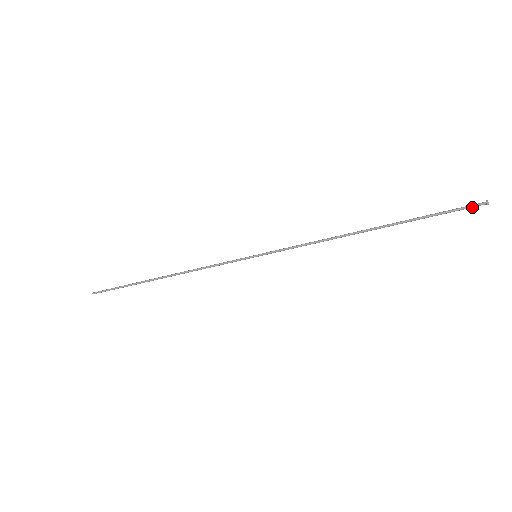
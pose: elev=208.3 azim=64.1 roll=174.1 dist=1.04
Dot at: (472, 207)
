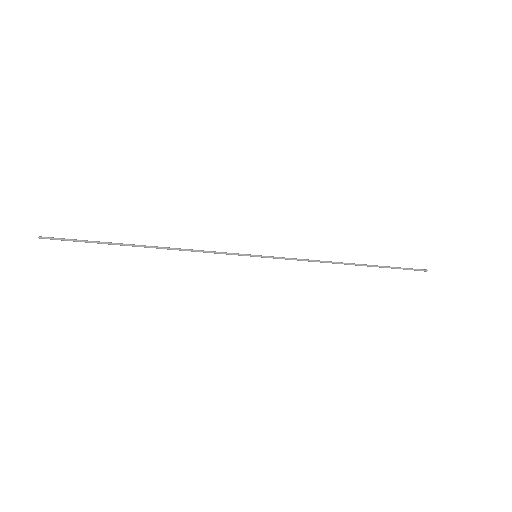
Dot at: (418, 270)
